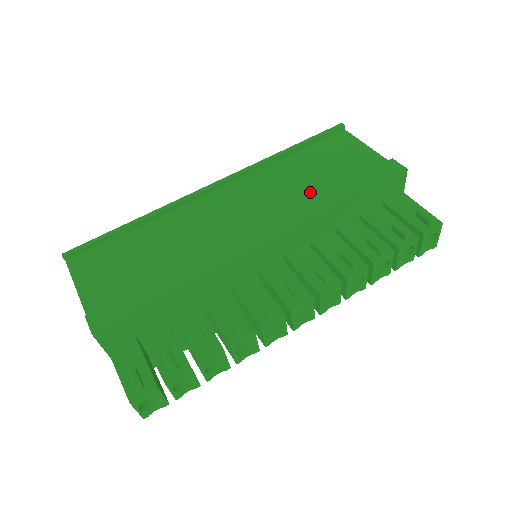
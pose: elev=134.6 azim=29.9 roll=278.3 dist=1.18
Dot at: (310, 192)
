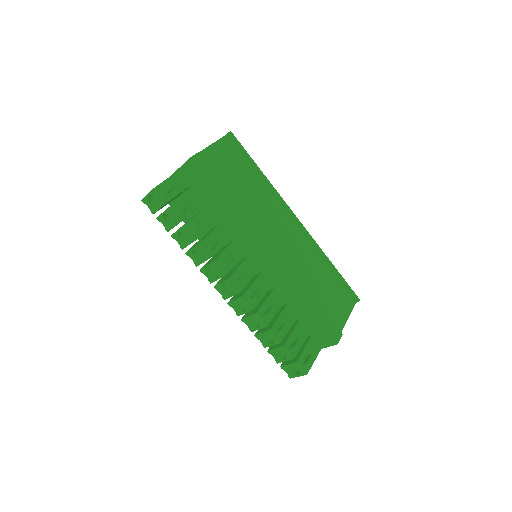
Dot at: (307, 282)
